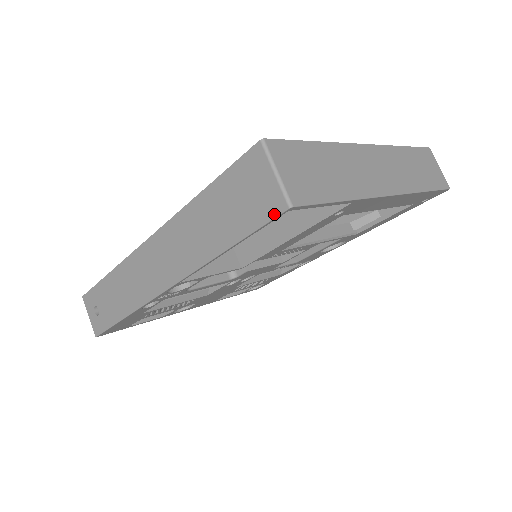
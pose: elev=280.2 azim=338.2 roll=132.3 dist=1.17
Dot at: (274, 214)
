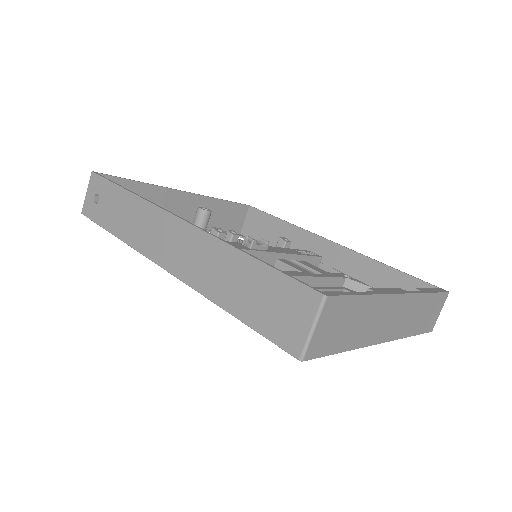
Dot at: (286, 348)
